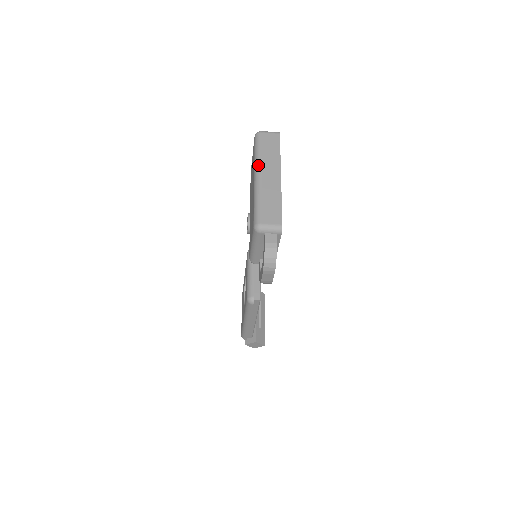
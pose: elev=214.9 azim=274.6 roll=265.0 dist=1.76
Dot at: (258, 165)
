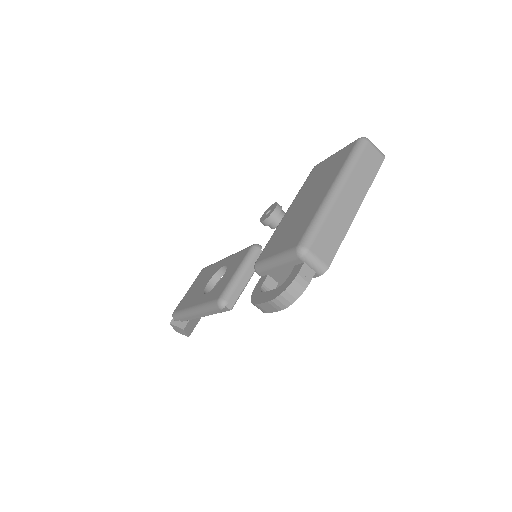
Dot at: (345, 177)
